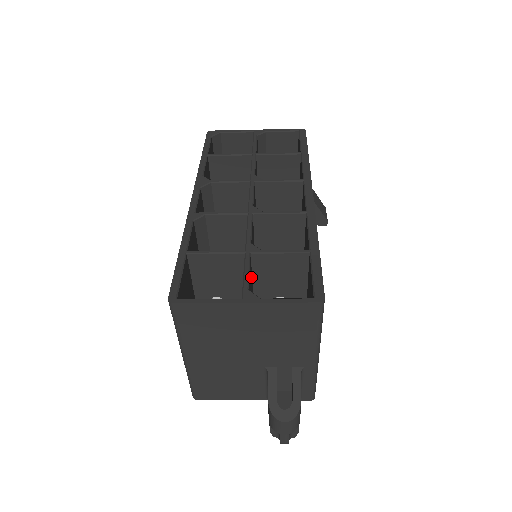
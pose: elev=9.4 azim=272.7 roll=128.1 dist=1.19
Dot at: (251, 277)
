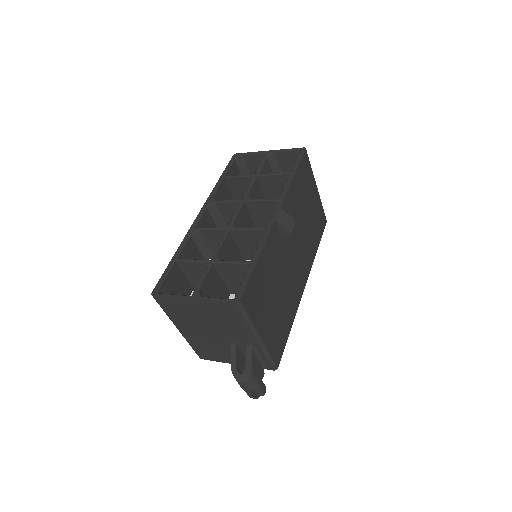
Dot at: (217, 278)
